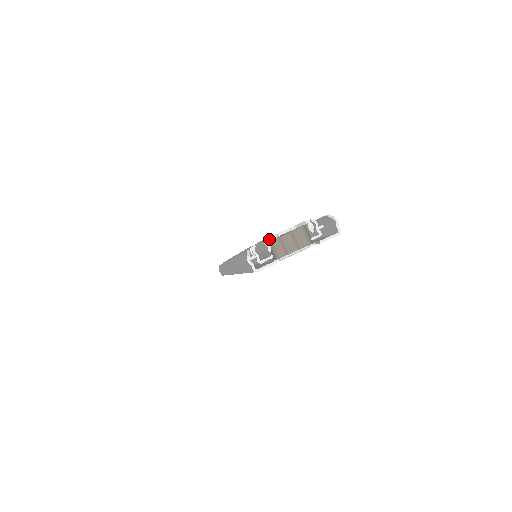
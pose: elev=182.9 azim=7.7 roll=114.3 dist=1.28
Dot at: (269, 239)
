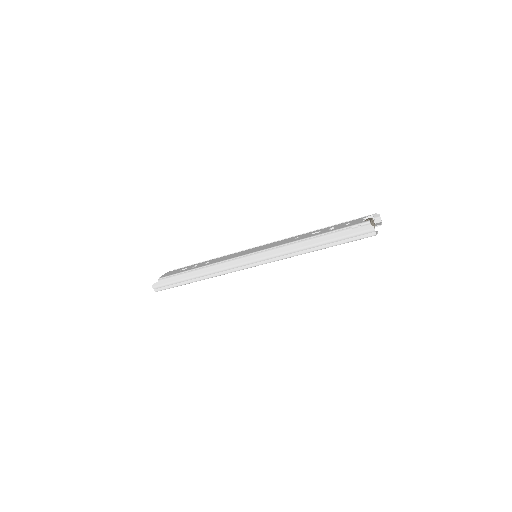
Dot at: (367, 222)
